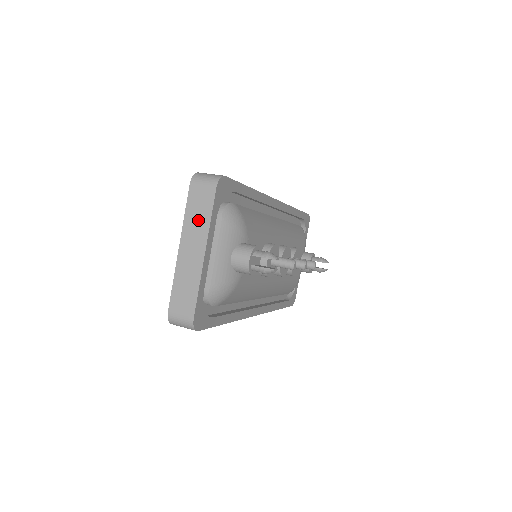
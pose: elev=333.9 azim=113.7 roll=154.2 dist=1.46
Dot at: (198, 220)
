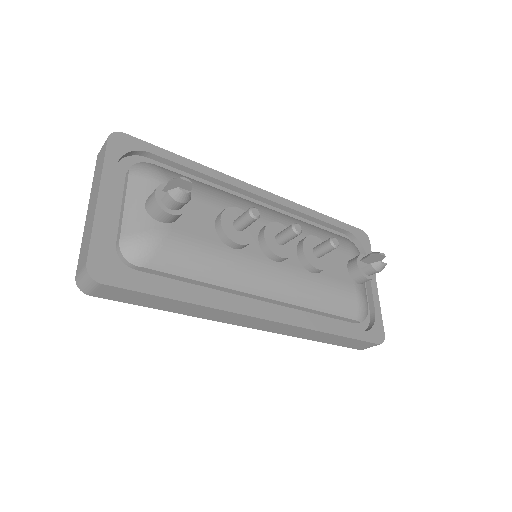
Dot at: (97, 175)
